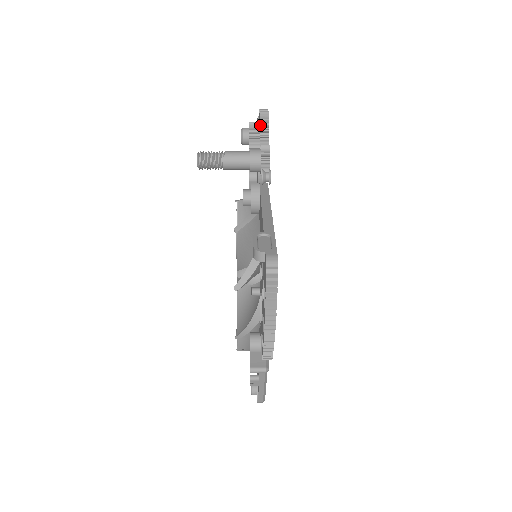
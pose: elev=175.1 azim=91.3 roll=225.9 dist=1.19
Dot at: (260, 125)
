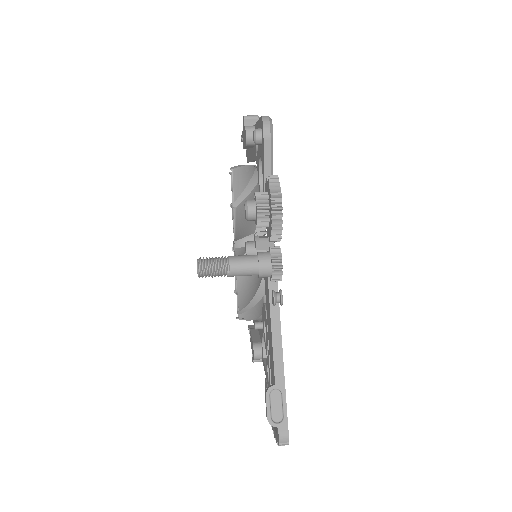
Dot at: (271, 230)
